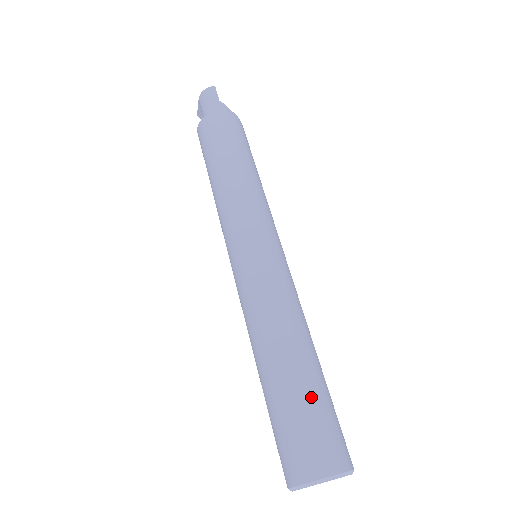
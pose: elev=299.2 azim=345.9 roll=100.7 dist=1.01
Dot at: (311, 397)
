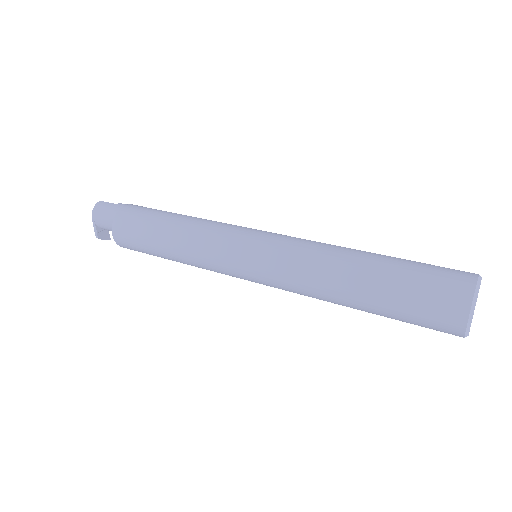
Dot at: (406, 262)
